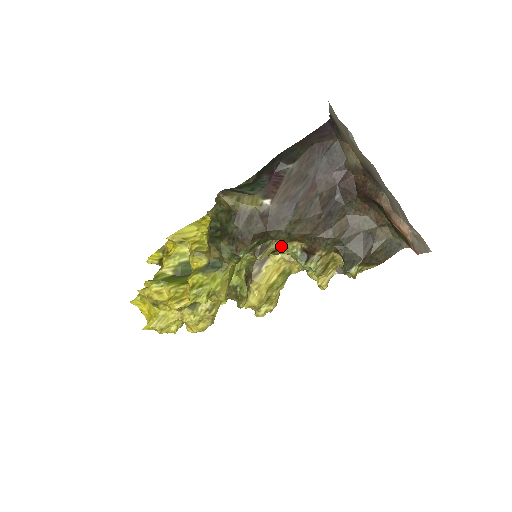
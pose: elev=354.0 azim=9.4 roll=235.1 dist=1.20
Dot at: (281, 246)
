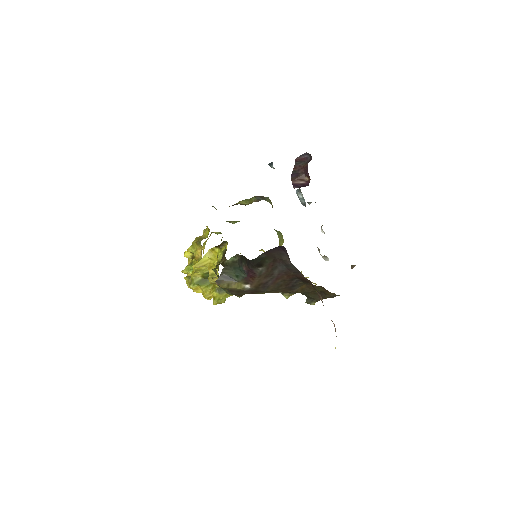
Dot at: occluded
